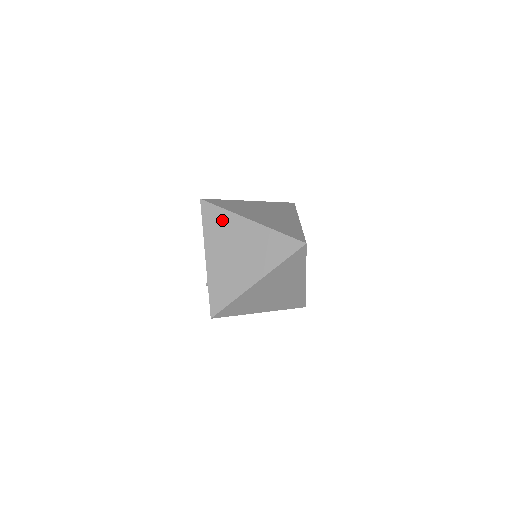
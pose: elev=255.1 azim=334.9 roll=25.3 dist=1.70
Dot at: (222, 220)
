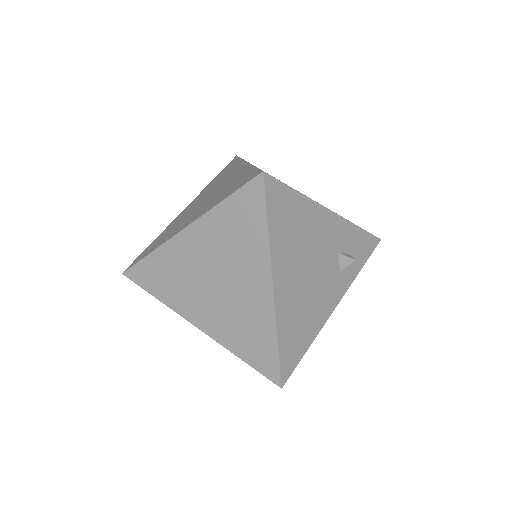
Dot at: (229, 169)
